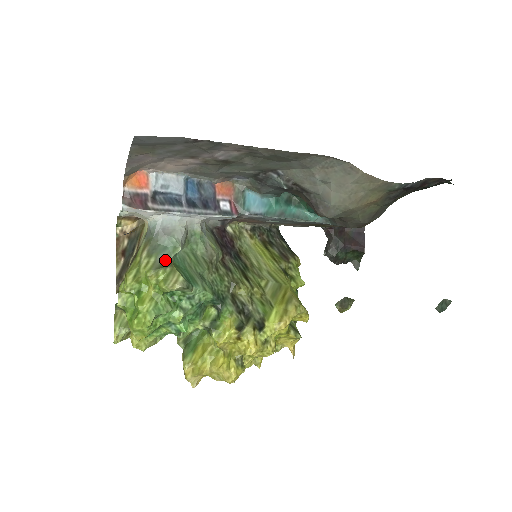
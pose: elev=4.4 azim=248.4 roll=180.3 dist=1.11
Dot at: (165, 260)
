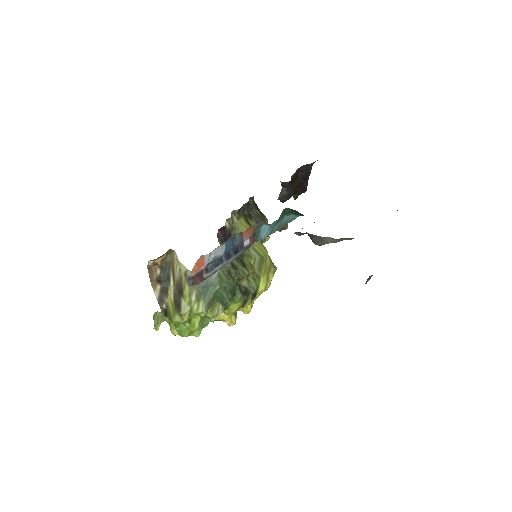
Dot at: (209, 299)
